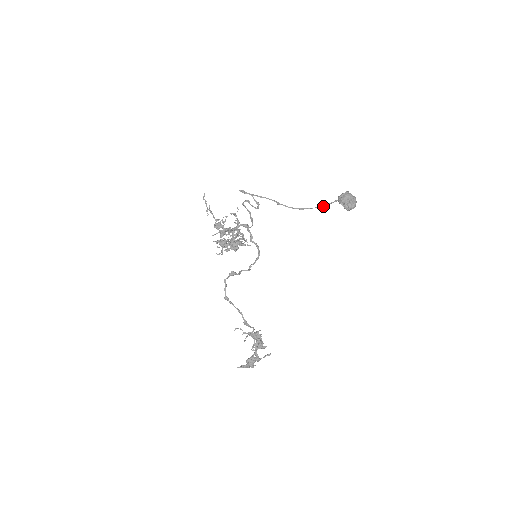
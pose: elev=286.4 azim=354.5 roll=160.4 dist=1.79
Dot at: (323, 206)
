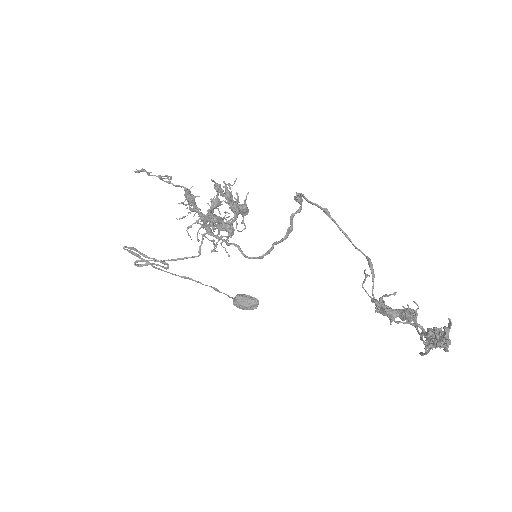
Dot at: (230, 297)
